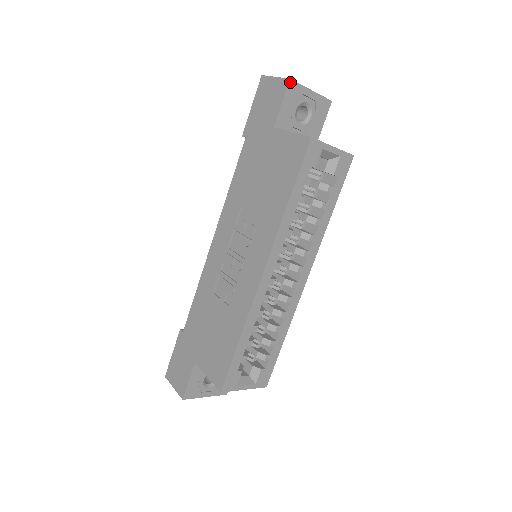
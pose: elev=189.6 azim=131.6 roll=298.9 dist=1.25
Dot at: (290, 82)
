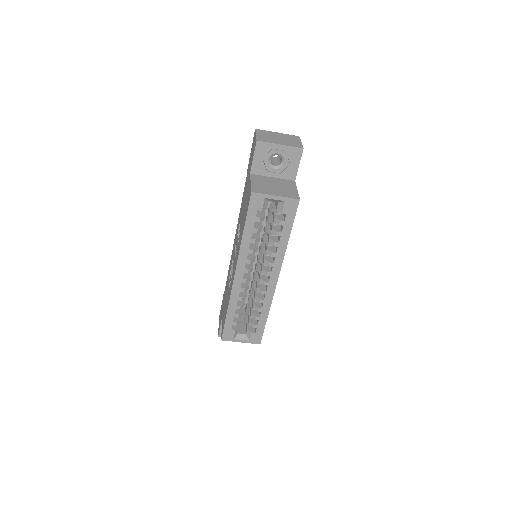
Dot at: (257, 143)
